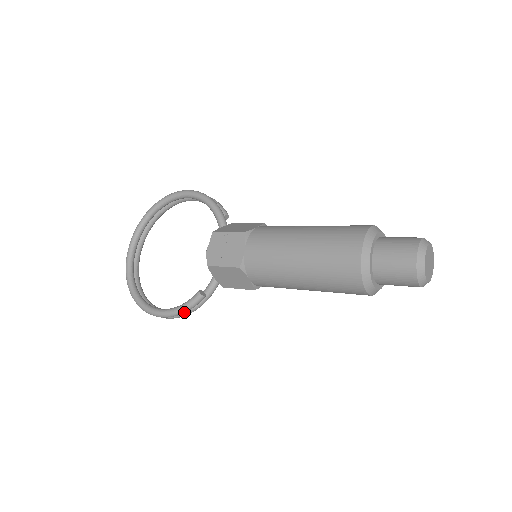
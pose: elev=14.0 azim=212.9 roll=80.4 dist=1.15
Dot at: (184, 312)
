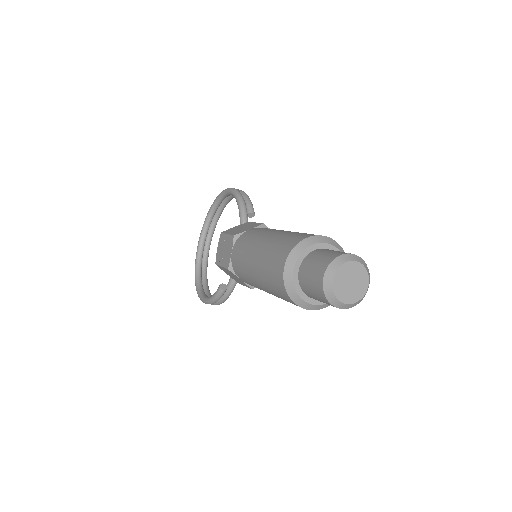
Dot at: (214, 302)
